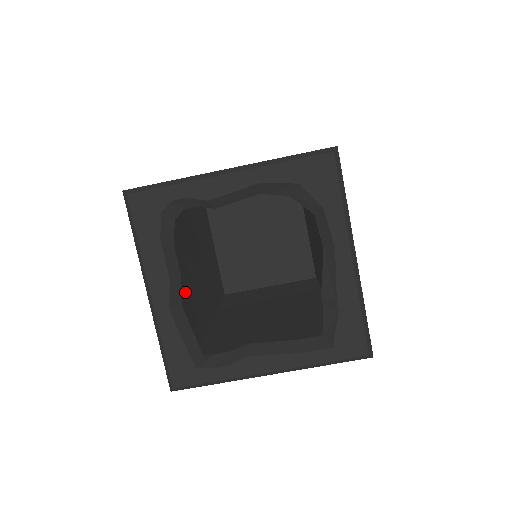
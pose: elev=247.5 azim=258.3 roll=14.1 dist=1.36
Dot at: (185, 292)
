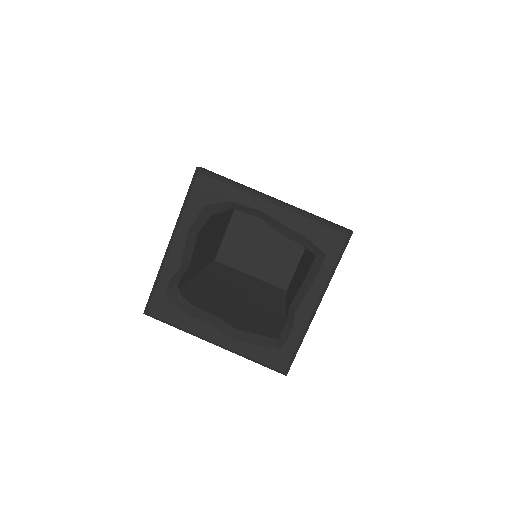
Dot at: (242, 320)
